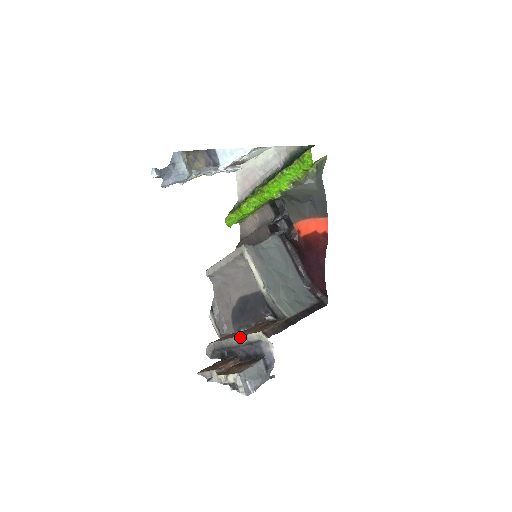
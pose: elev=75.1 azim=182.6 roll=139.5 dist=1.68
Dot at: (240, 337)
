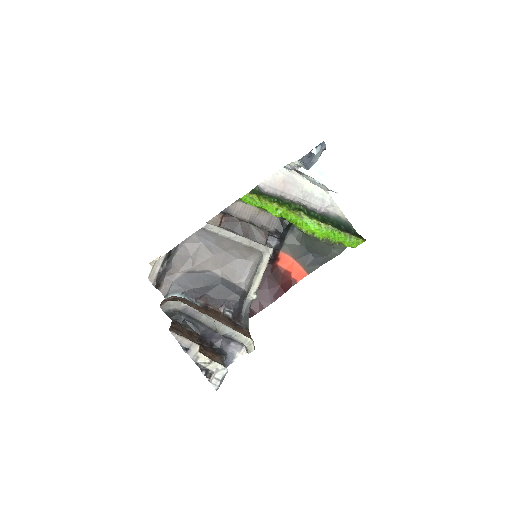
Dot at: (226, 326)
